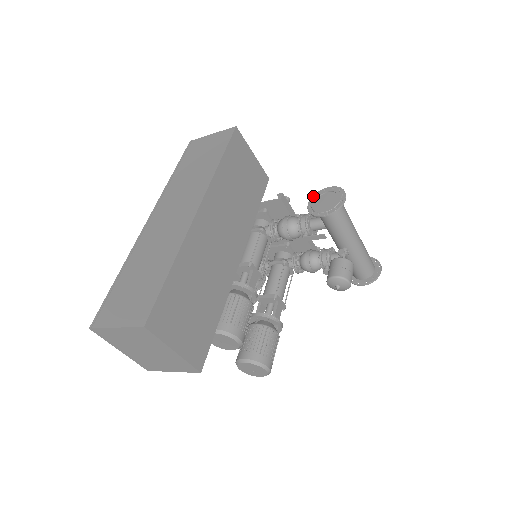
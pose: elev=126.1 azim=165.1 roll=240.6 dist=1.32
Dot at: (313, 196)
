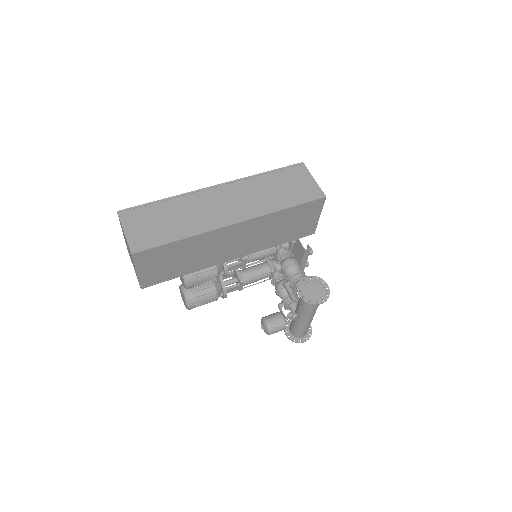
Dot at: (315, 276)
